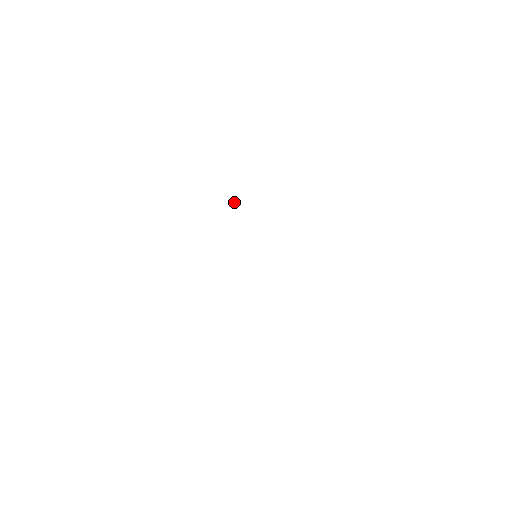
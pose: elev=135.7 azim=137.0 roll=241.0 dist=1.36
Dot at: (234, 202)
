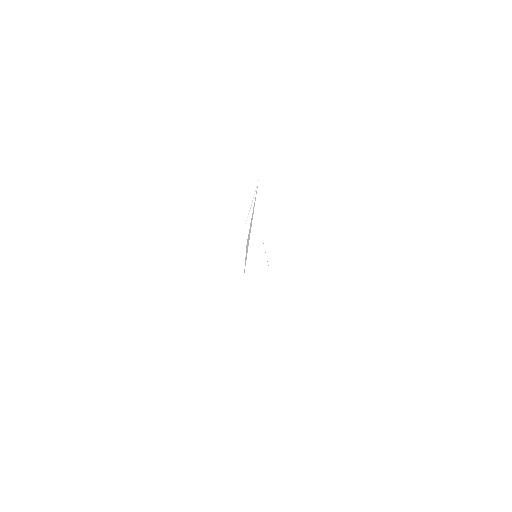
Dot at: (250, 208)
